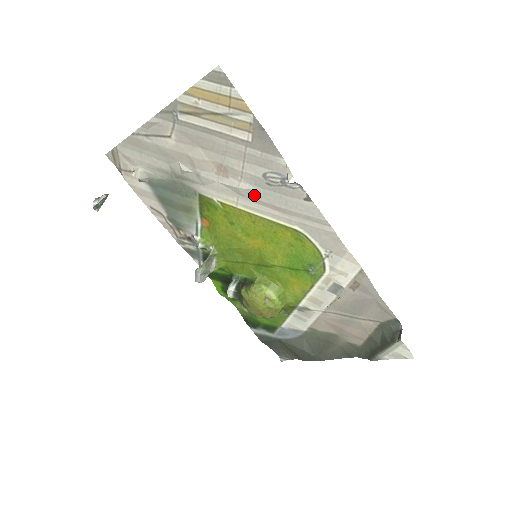
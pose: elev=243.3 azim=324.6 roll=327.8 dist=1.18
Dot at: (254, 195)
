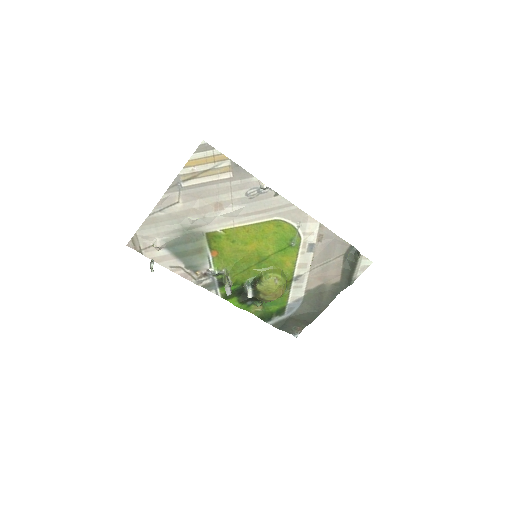
Dot at: (243, 211)
